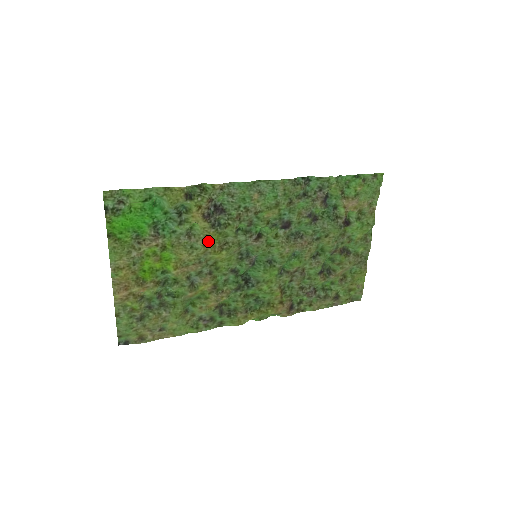
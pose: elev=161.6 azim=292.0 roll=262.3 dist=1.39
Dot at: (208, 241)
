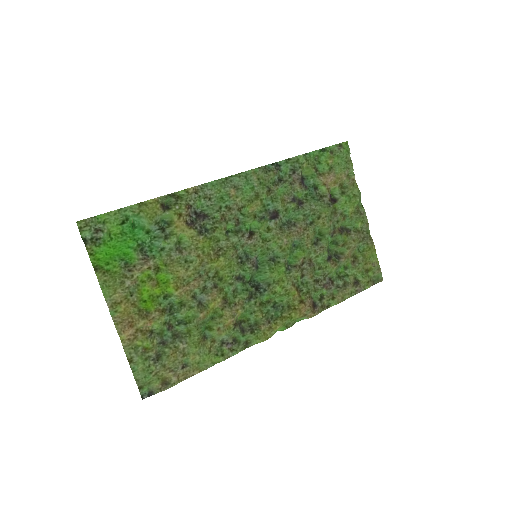
Dot at: (201, 251)
